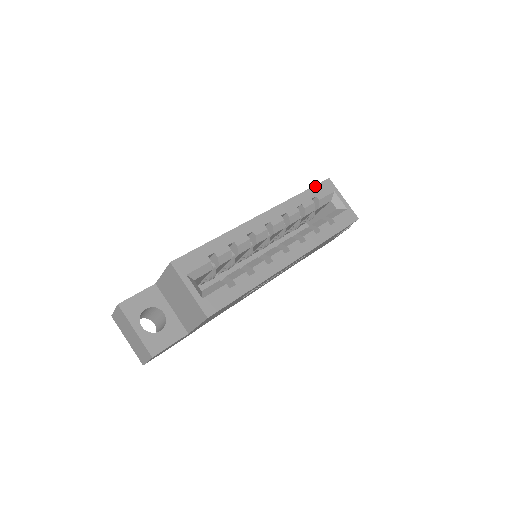
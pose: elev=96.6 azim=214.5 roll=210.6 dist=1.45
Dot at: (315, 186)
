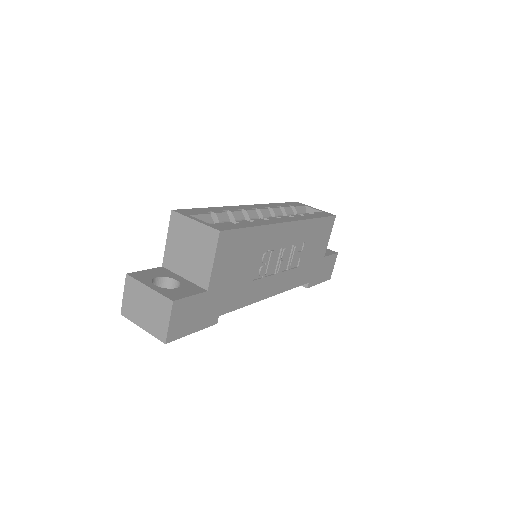
Dot at: (287, 203)
